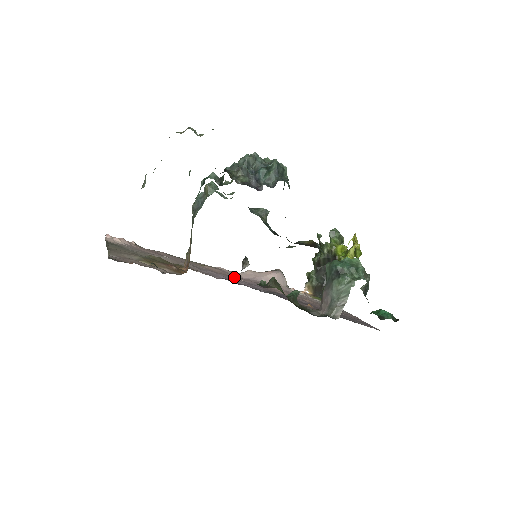
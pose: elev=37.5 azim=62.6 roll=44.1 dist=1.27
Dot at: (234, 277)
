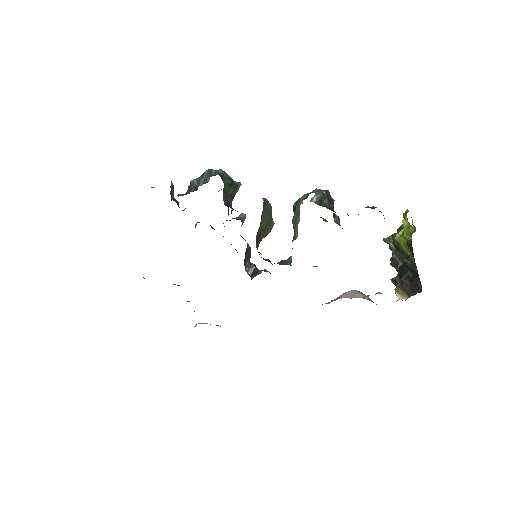
Dot at: occluded
